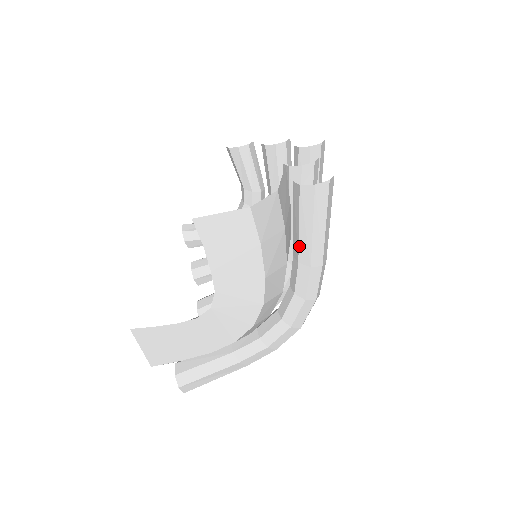
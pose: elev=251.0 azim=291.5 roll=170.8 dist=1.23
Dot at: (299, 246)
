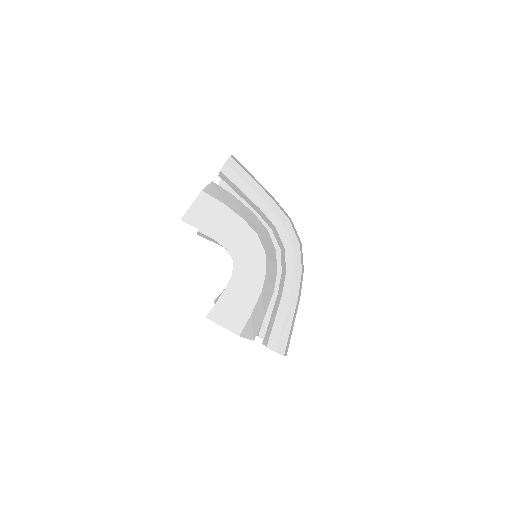
Dot at: (250, 199)
